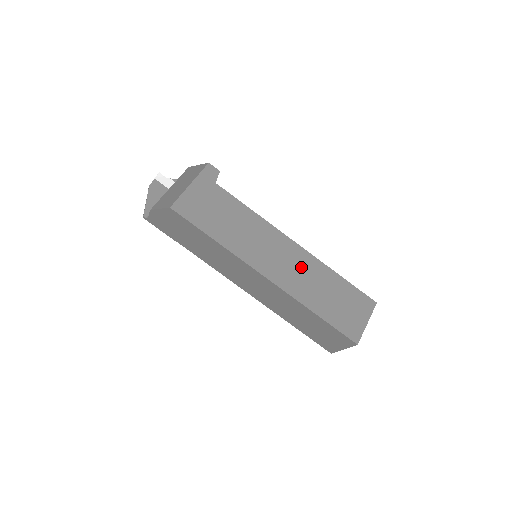
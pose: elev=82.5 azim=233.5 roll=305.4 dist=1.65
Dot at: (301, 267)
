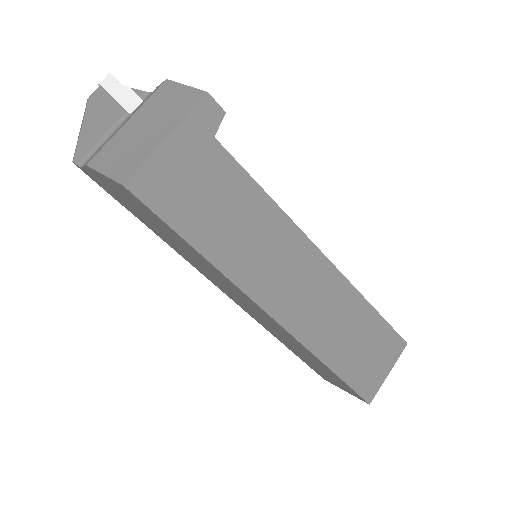
Dot at: (323, 295)
